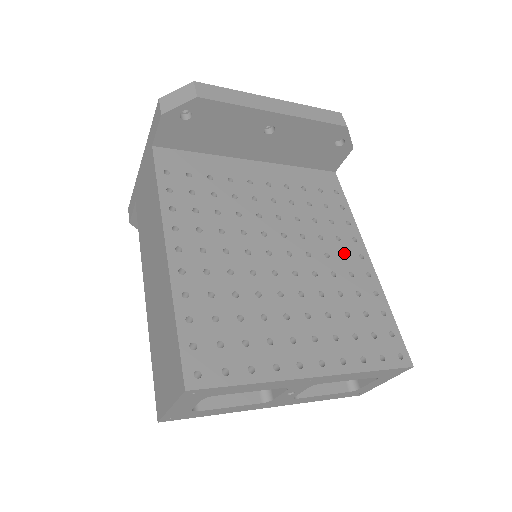
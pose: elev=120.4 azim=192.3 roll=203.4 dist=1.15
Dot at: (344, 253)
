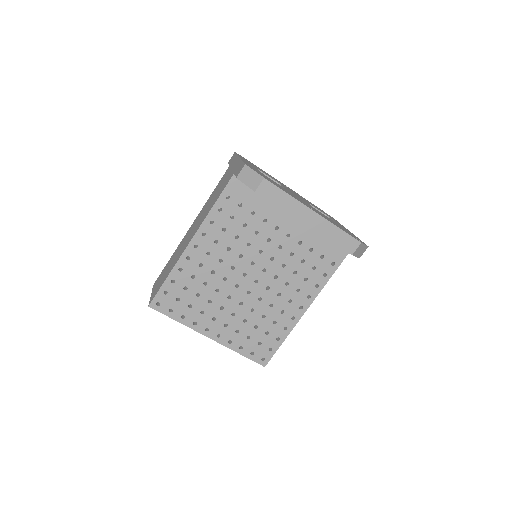
Dot at: (292, 300)
